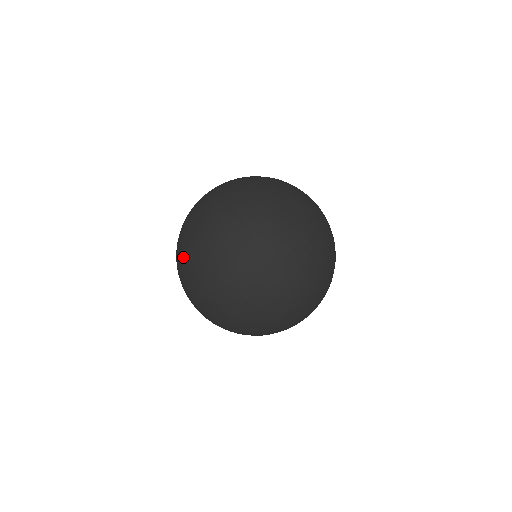
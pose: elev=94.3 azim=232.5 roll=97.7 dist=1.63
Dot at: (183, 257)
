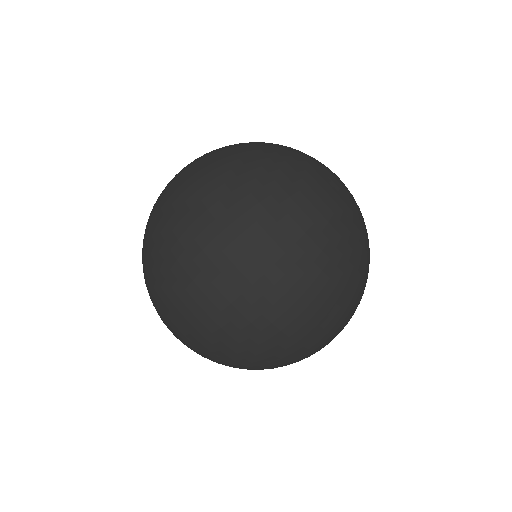
Dot at: occluded
